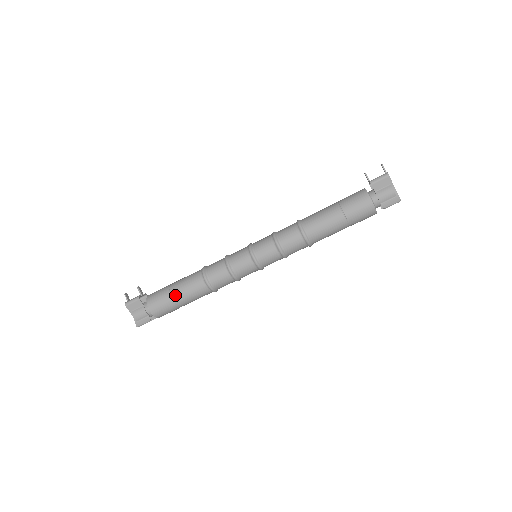
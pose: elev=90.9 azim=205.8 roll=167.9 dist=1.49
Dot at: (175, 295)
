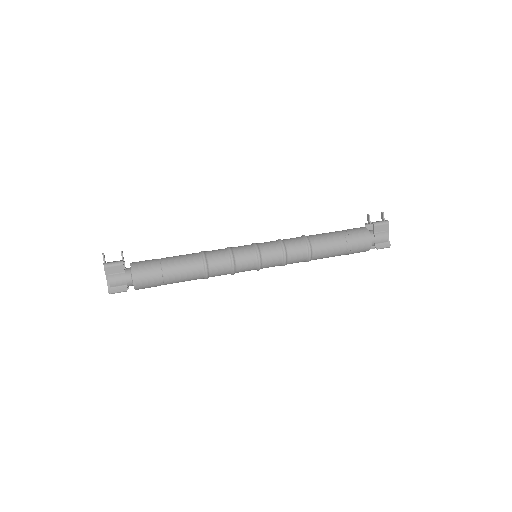
Dot at: (167, 271)
